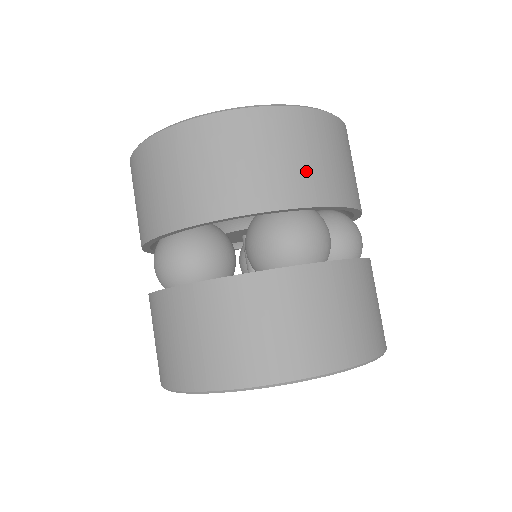
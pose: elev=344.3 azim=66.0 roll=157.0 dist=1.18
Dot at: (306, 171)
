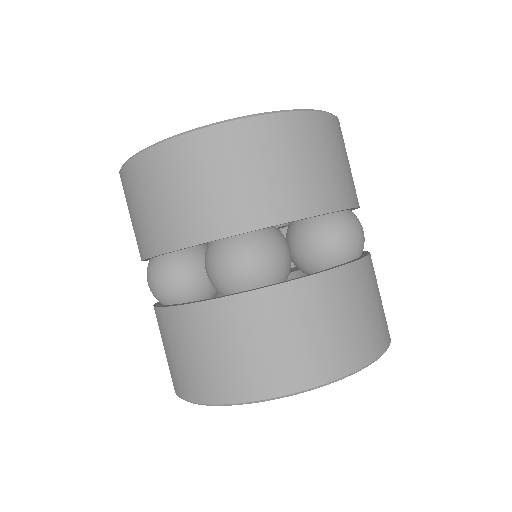
Dot at: occluded
